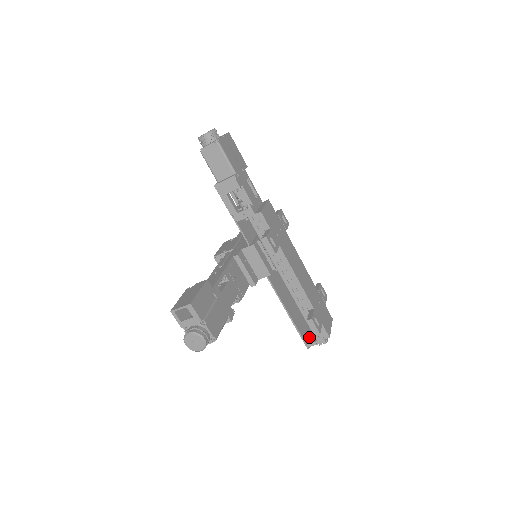
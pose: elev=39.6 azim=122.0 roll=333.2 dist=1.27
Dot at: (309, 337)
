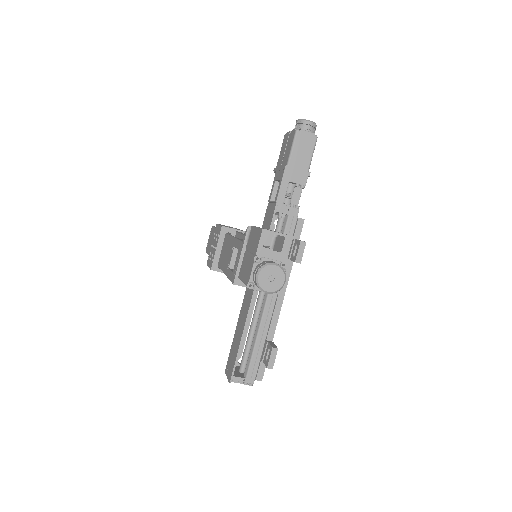
Dot at: occluded
